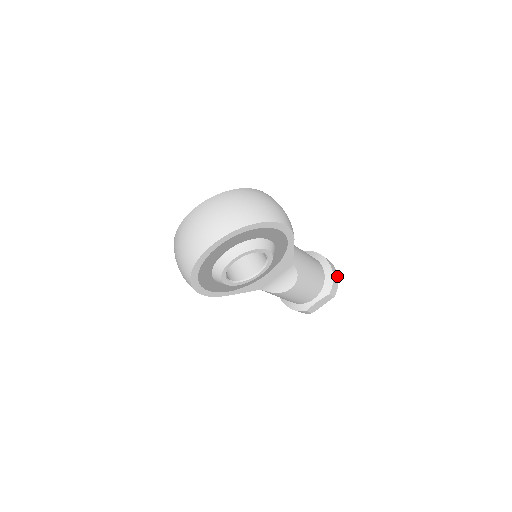
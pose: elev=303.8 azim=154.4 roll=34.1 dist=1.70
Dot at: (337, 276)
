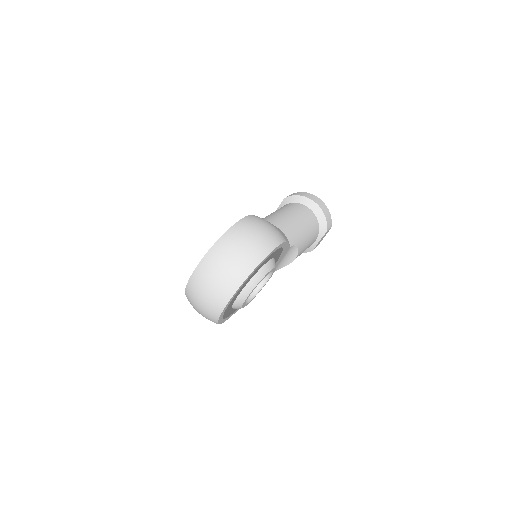
Dot at: (327, 208)
